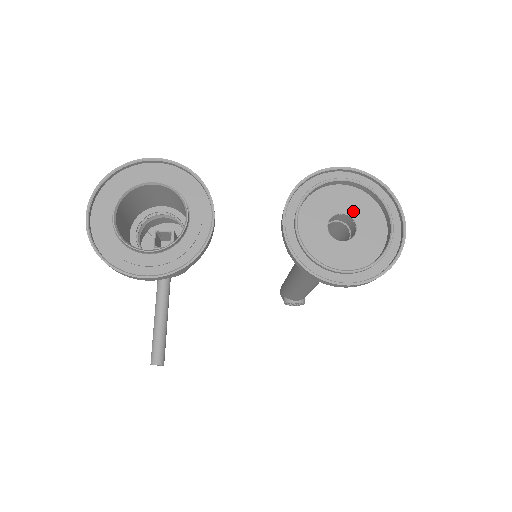
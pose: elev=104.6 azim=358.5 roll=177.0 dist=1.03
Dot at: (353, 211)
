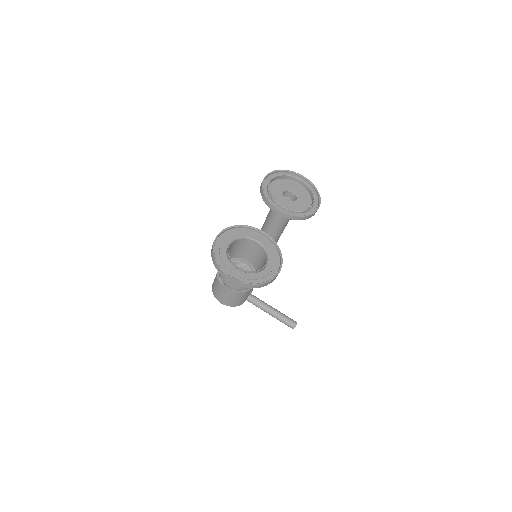
Dot at: (285, 188)
